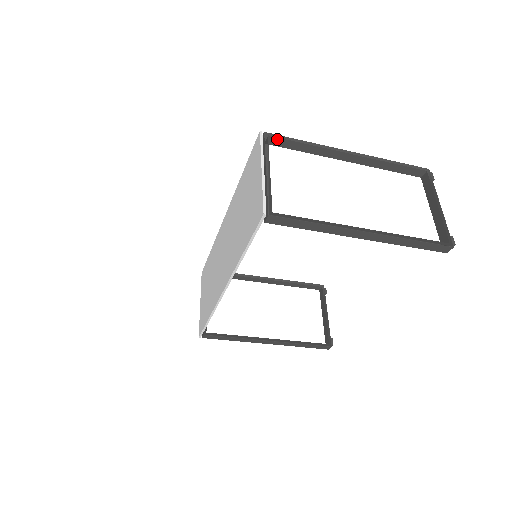
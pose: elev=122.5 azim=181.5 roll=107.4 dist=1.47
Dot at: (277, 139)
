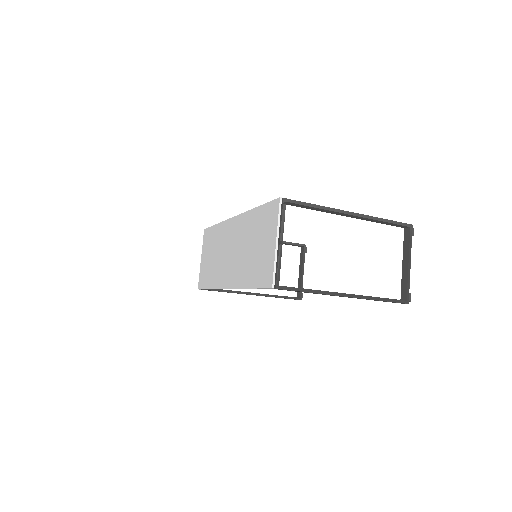
Dot at: (293, 203)
